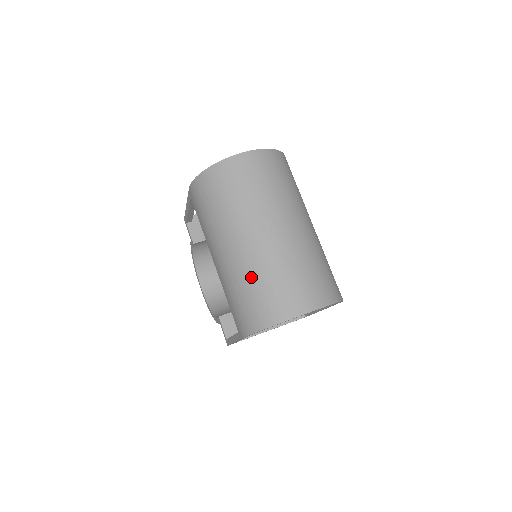
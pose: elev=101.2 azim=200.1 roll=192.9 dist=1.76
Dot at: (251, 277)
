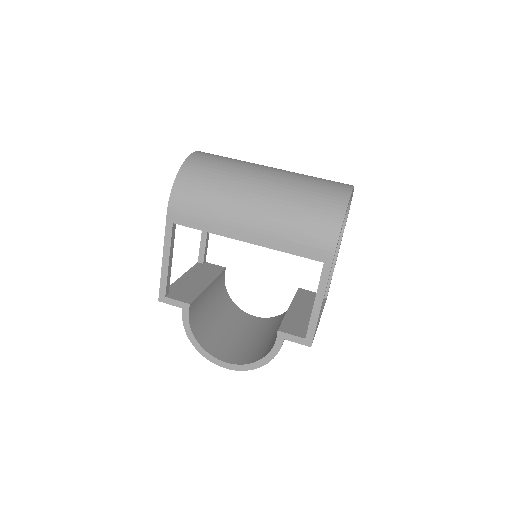
Dot at: (294, 196)
